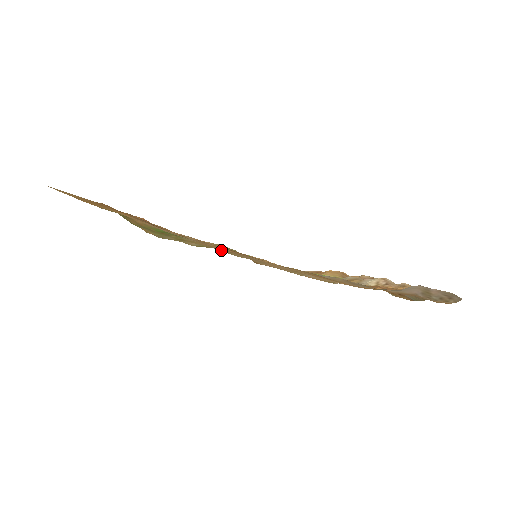
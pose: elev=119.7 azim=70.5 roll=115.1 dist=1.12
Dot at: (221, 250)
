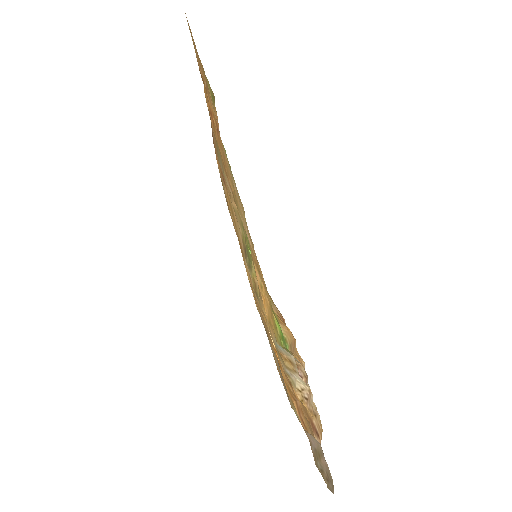
Dot at: occluded
